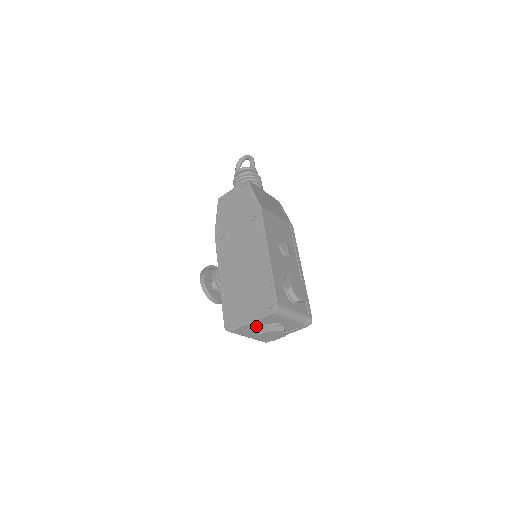
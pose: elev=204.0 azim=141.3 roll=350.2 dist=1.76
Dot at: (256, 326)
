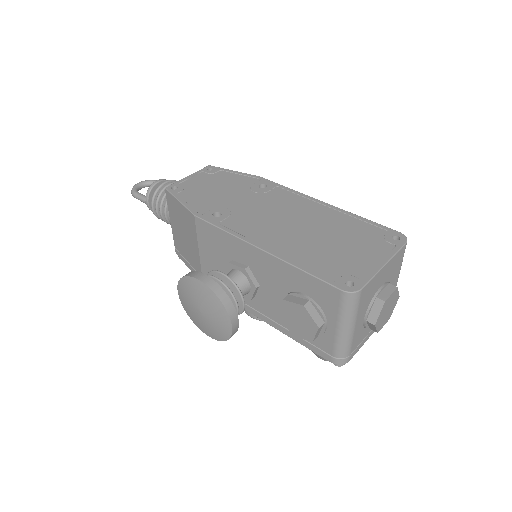
Dot at: (379, 284)
